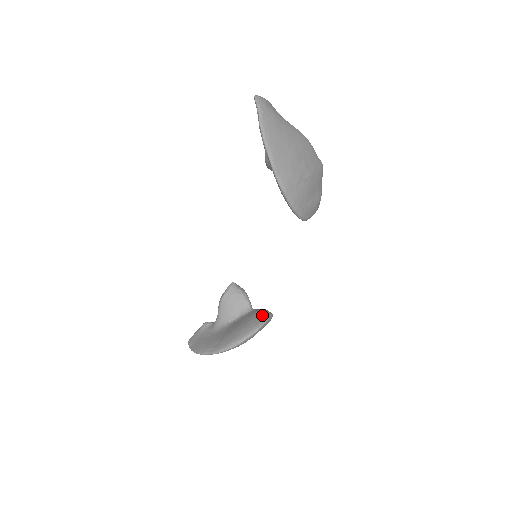
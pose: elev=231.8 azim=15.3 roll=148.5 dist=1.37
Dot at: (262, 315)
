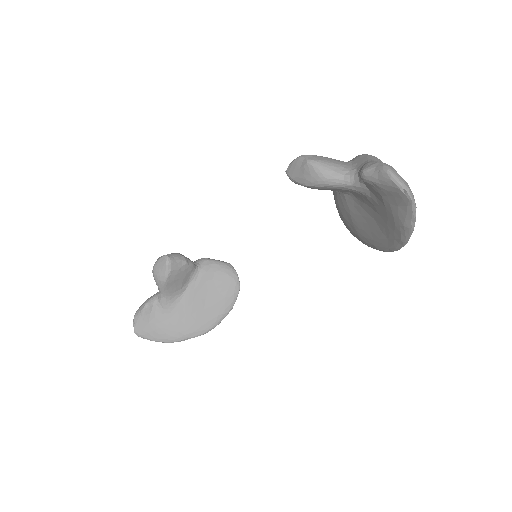
Dot at: (229, 275)
